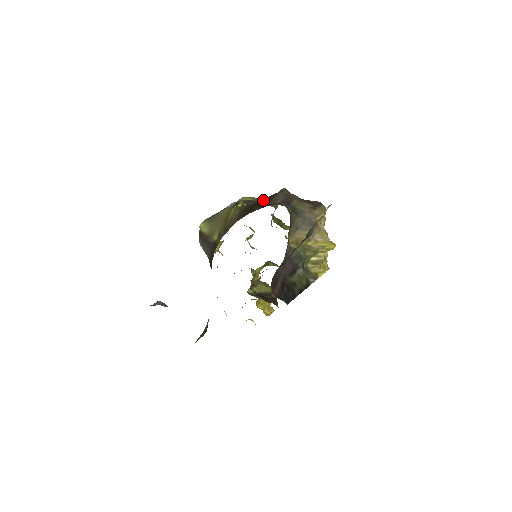
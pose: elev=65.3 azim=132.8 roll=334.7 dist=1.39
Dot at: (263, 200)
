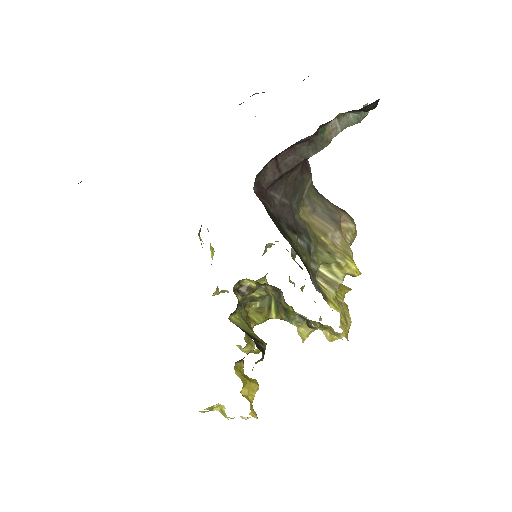
Dot at: occluded
